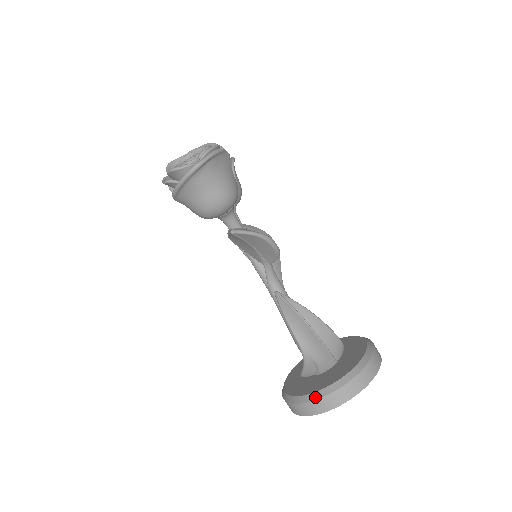
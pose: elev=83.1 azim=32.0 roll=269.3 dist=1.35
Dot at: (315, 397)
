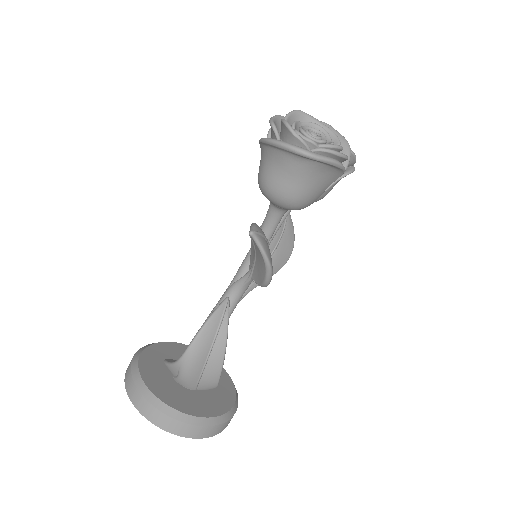
Dot at: (144, 392)
